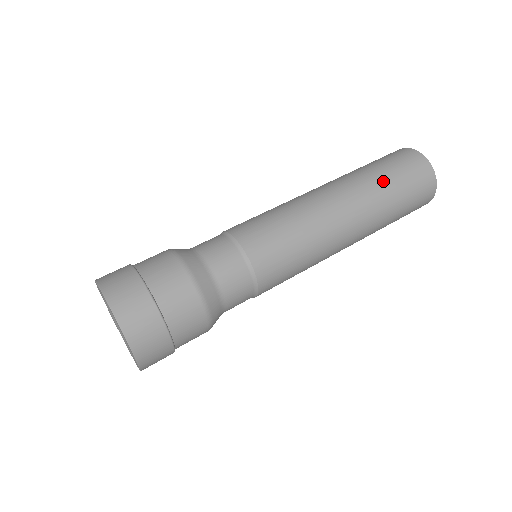
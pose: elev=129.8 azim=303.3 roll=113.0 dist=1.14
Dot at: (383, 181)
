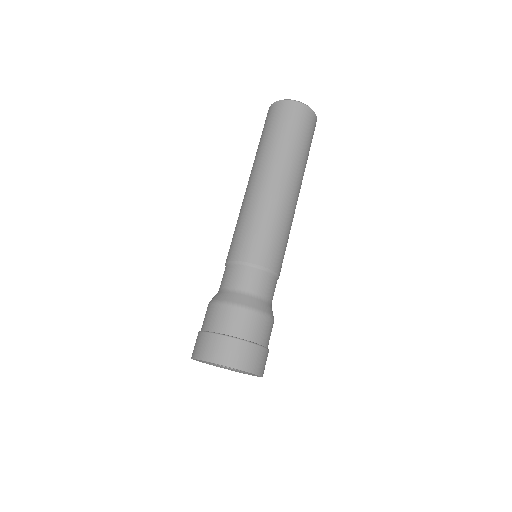
Dot at: (303, 151)
